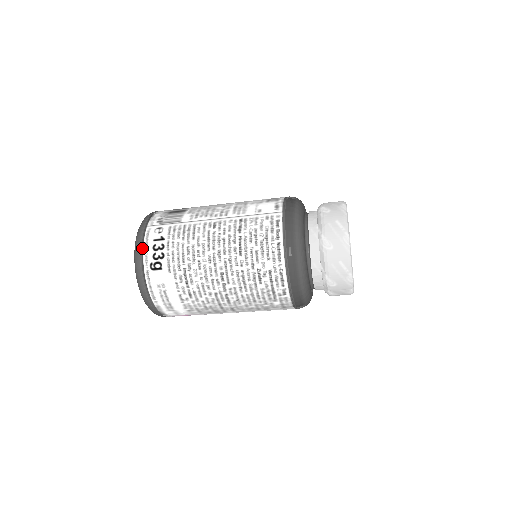
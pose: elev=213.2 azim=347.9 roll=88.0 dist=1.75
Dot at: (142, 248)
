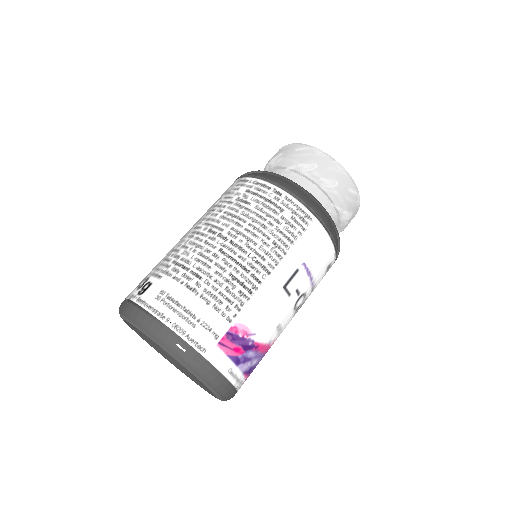
Dot at: (125, 299)
